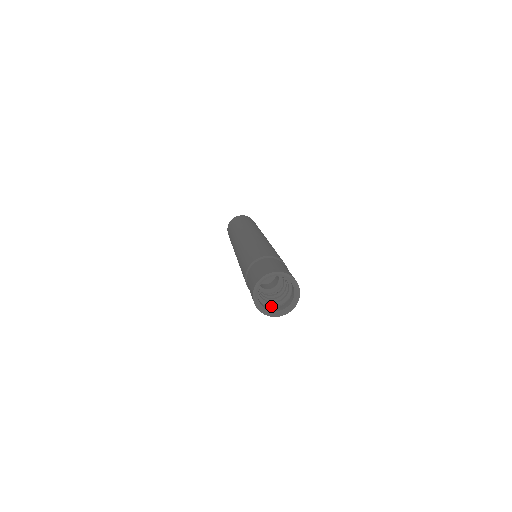
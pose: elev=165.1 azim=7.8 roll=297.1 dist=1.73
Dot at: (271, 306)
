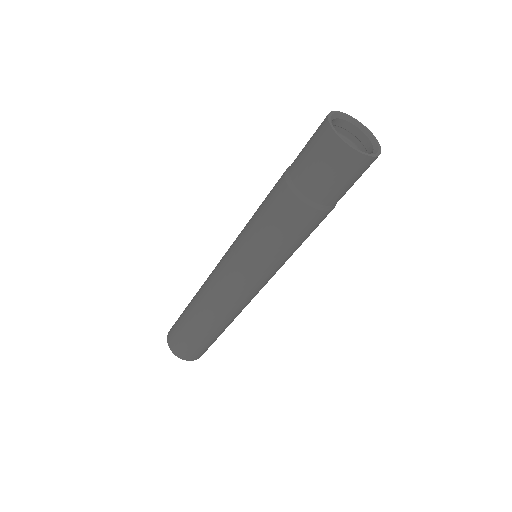
Dot at: occluded
